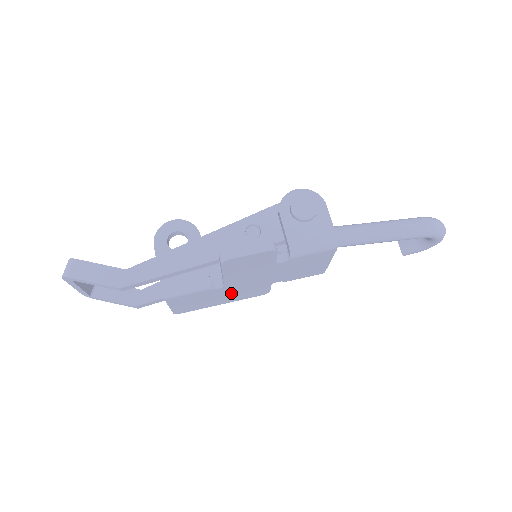
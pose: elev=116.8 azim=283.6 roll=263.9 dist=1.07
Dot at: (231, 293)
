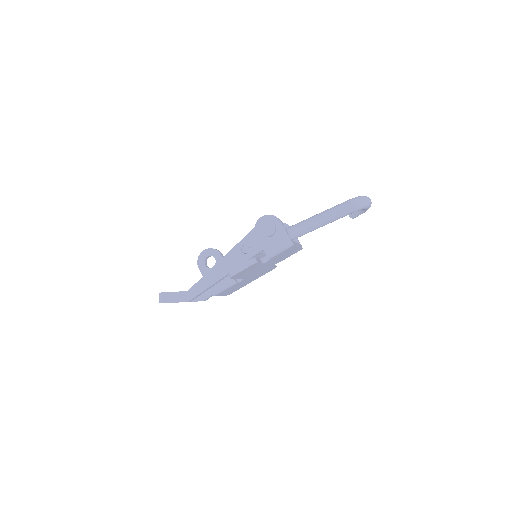
Dot at: (252, 278)
